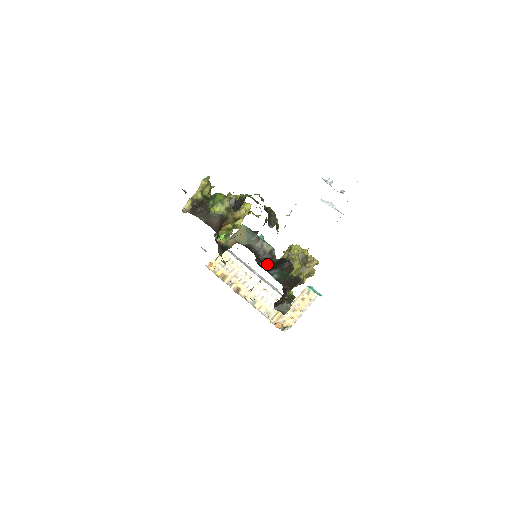
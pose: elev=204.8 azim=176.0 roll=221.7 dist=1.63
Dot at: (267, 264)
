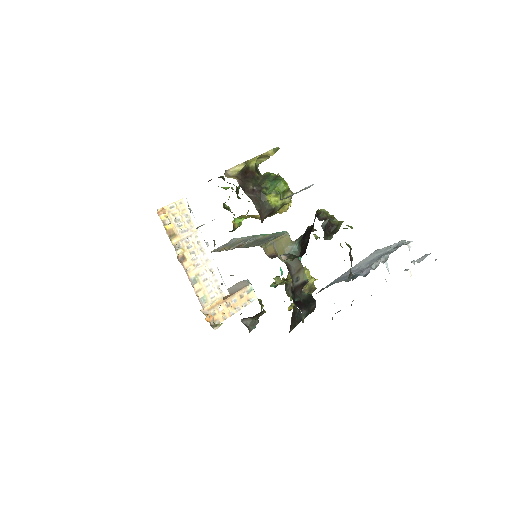
Dot at: (296, 296)
